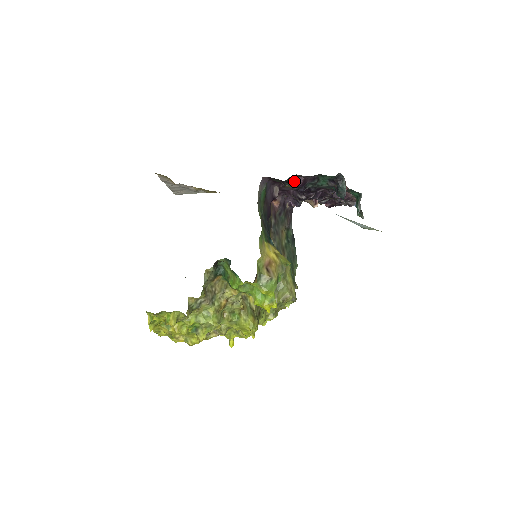
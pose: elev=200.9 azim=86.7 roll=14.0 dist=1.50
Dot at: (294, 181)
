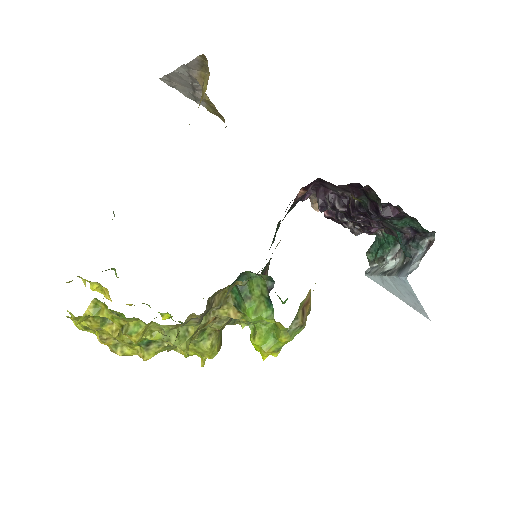
Dot at: (386, 208)
